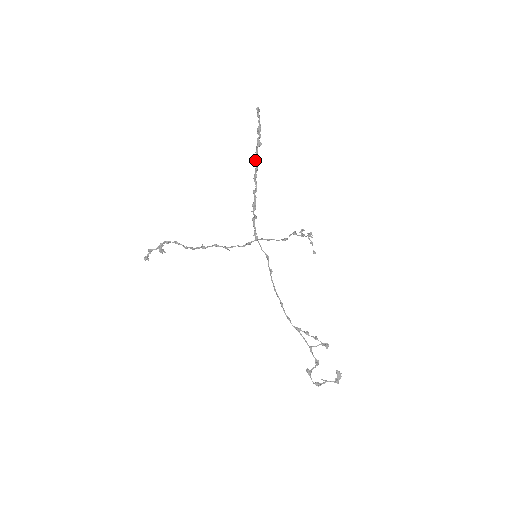
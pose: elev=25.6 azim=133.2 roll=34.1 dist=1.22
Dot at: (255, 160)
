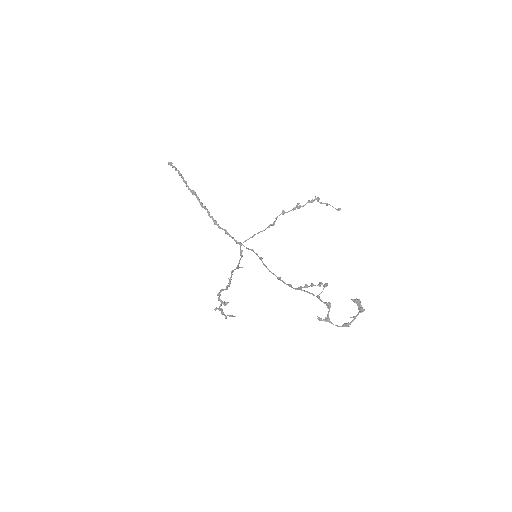
Dot at: occluded
